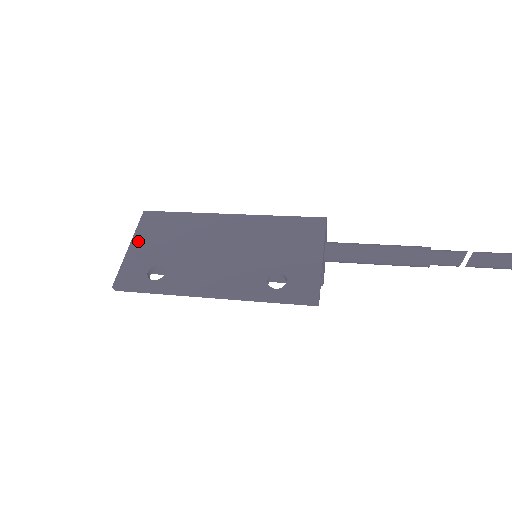
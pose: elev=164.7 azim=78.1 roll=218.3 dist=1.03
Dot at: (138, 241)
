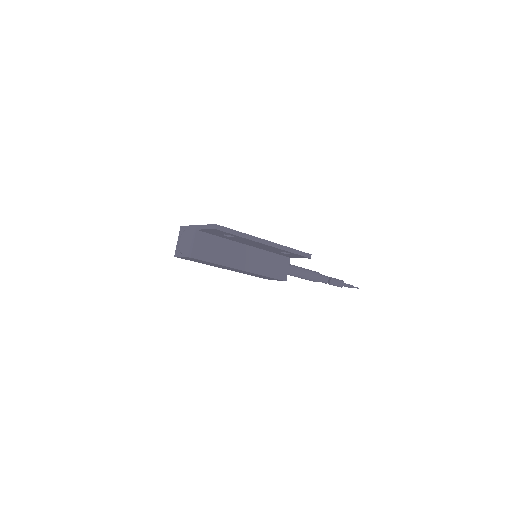
Dot at: occluded
